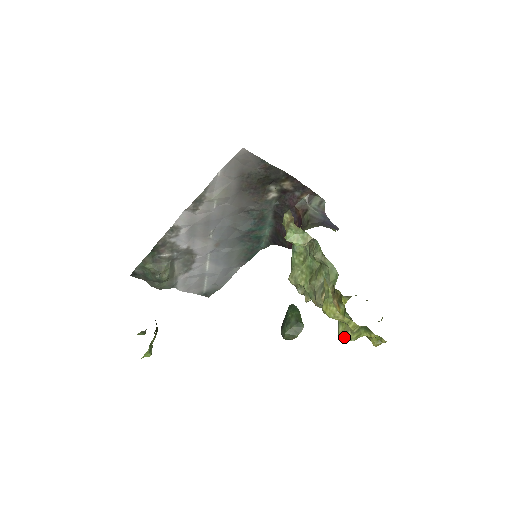
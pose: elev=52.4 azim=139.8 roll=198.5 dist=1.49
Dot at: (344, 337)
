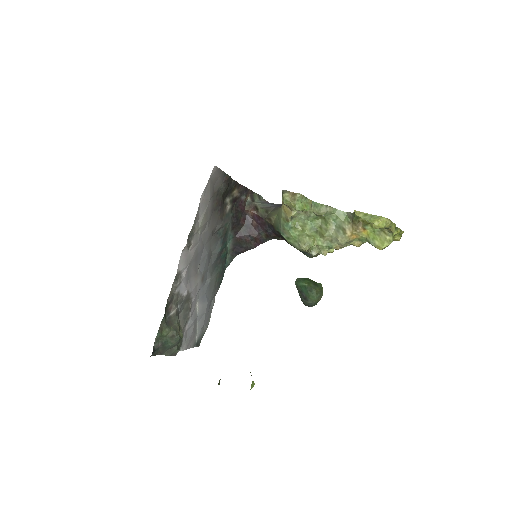
Dot at: (385, 244)
